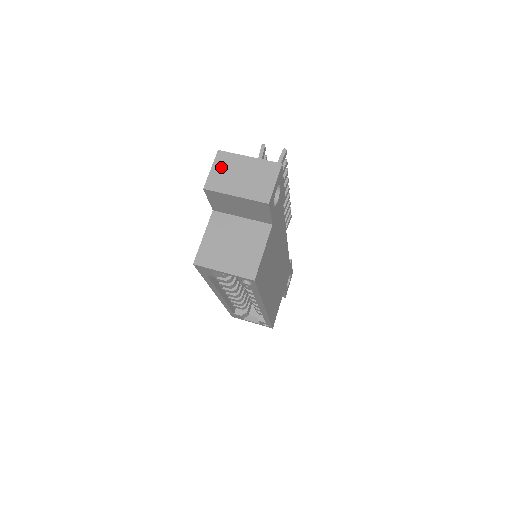
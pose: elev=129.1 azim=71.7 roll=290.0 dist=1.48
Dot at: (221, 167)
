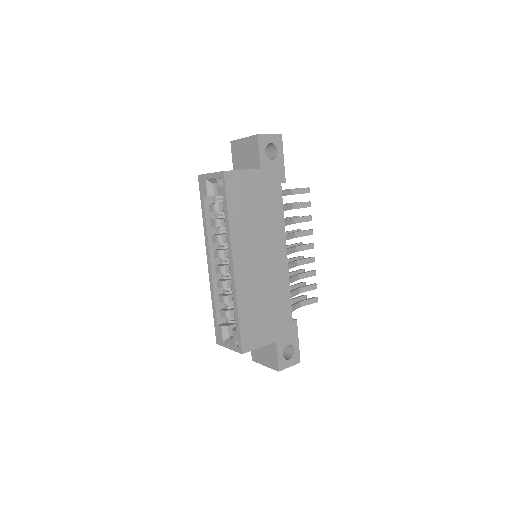
Dot at: occluded
